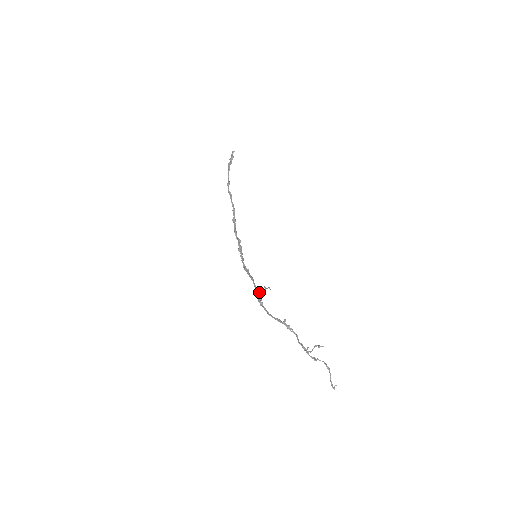
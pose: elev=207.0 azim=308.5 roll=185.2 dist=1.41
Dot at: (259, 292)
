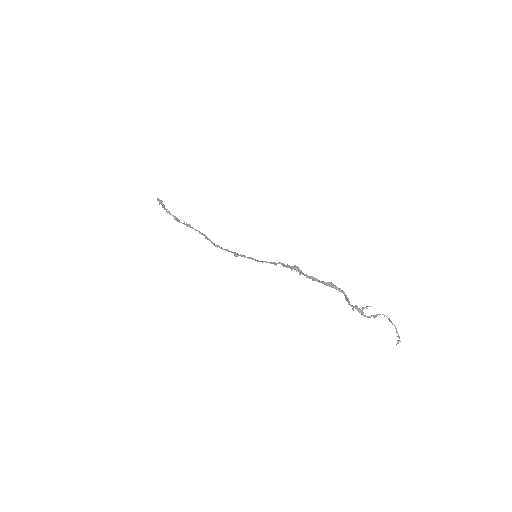
Dot at: (297, 267)
